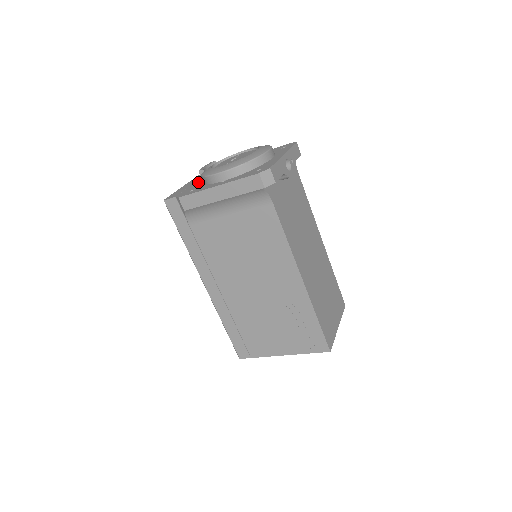
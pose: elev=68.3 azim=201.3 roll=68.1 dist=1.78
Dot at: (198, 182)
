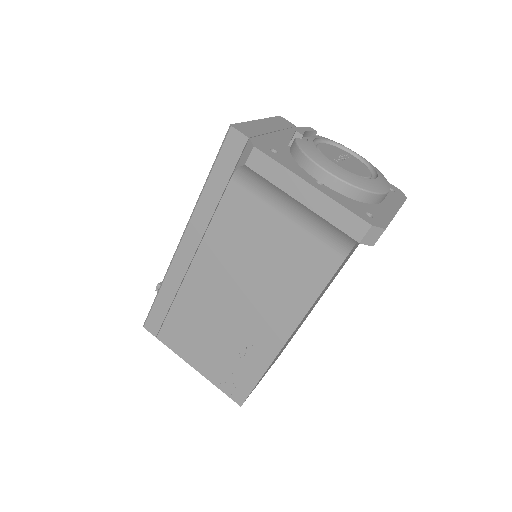
Dot at: (280, 137)
